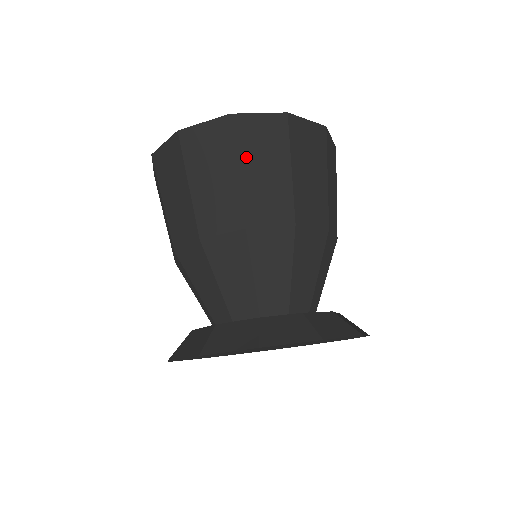
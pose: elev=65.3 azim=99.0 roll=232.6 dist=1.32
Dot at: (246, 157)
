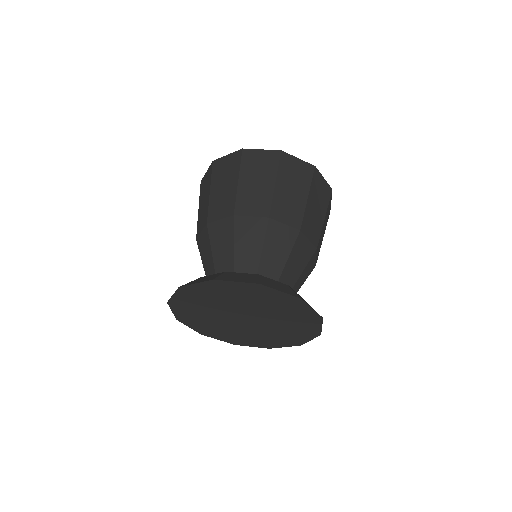
Dot at: (283, 178)
